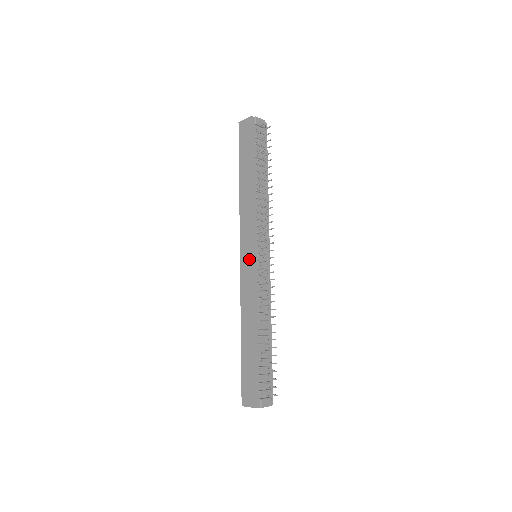
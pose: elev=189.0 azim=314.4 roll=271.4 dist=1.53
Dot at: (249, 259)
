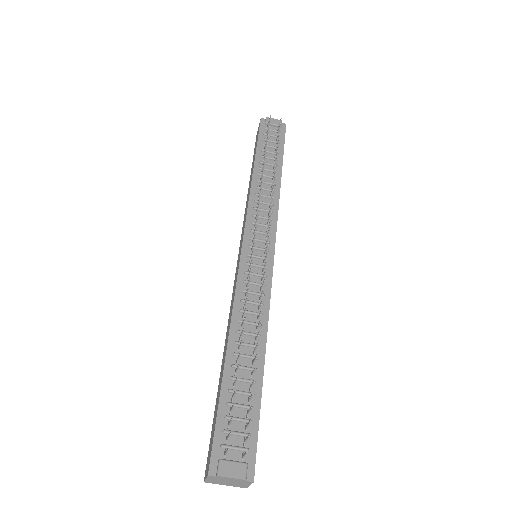
Dot at: (239, 256)
